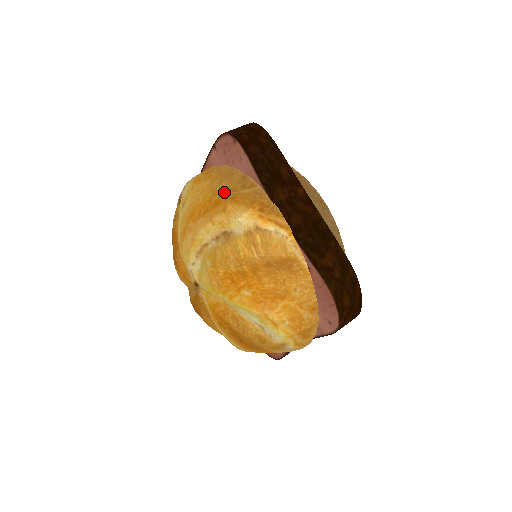
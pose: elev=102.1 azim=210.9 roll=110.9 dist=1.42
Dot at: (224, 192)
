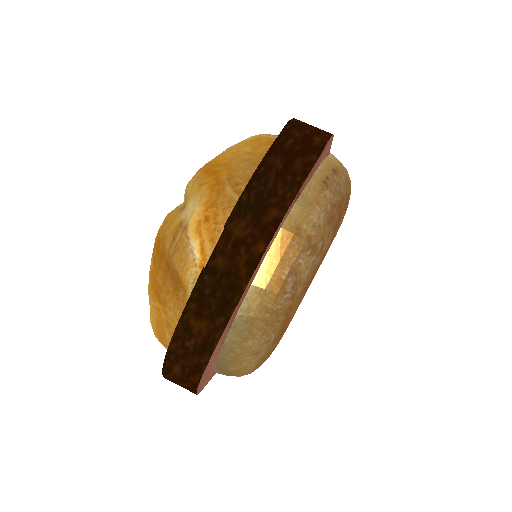
Dot at: (228, 171)
